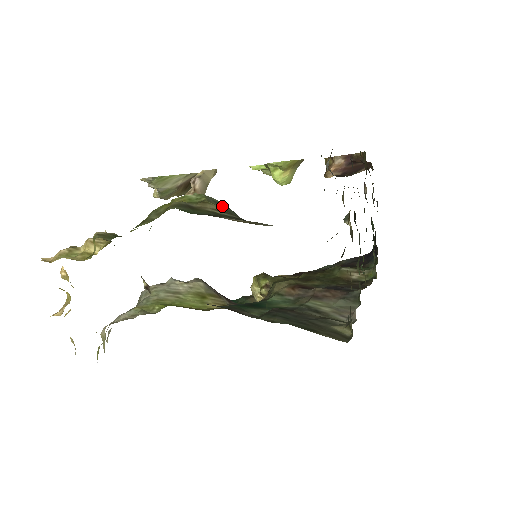
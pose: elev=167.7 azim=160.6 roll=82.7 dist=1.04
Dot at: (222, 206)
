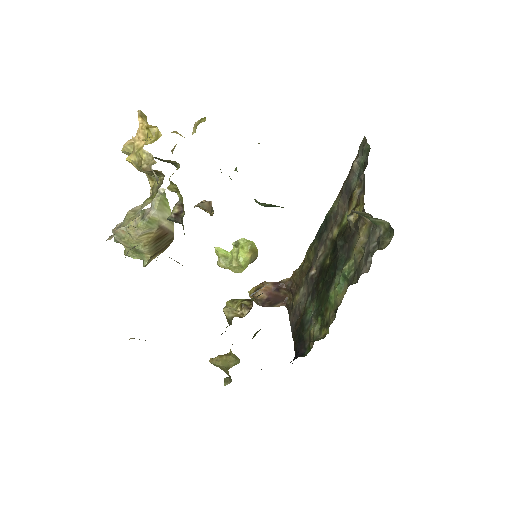
Dot at: occluded
